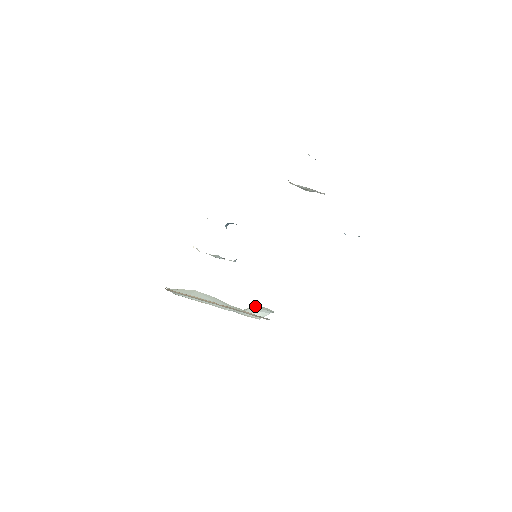
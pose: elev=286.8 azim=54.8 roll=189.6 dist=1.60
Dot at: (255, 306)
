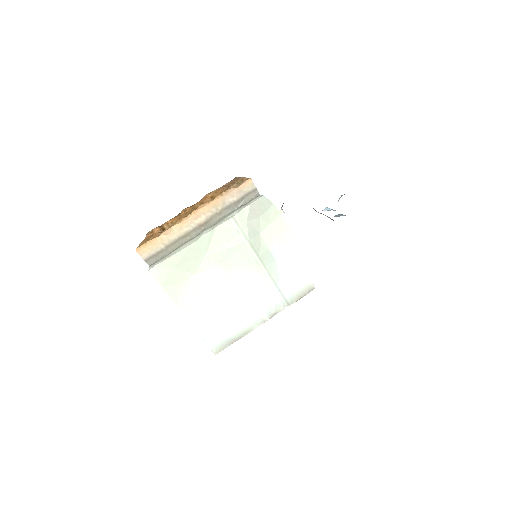
Dot at: (261, 232)
